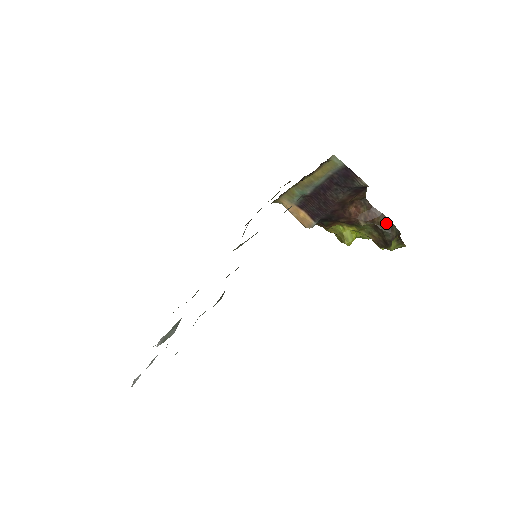
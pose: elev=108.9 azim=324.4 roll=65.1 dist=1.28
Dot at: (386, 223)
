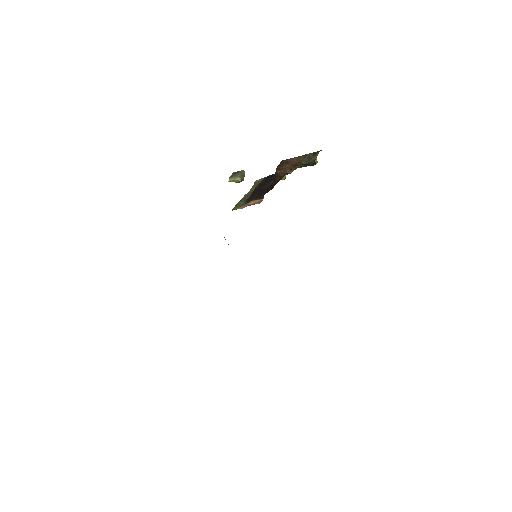
Dot at: (304, 159)
